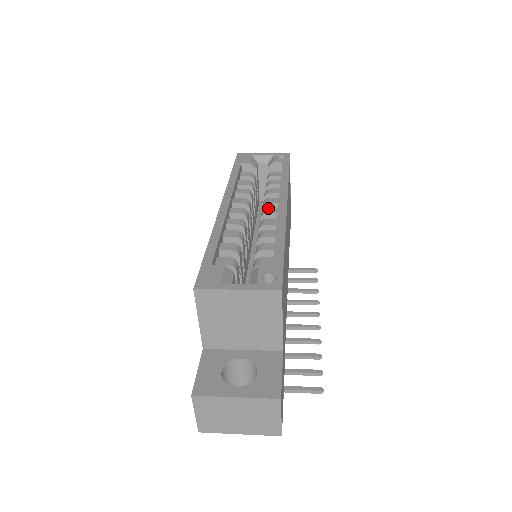
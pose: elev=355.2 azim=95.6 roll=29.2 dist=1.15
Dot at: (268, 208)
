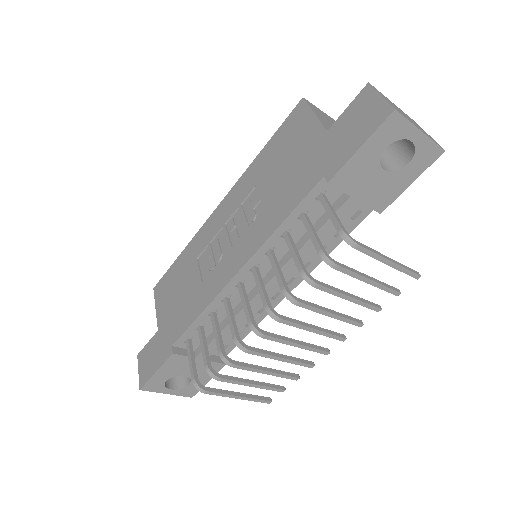
Dot at: occluded
